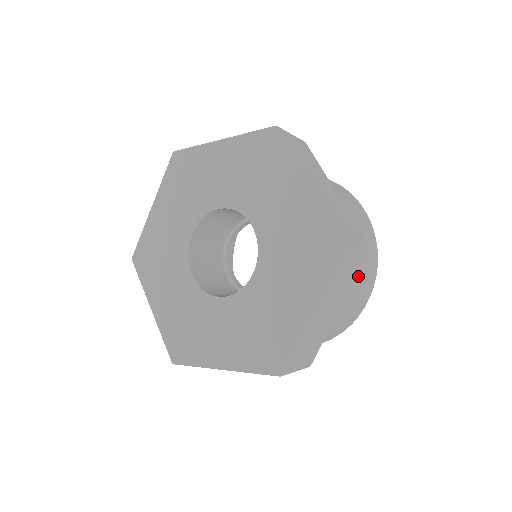
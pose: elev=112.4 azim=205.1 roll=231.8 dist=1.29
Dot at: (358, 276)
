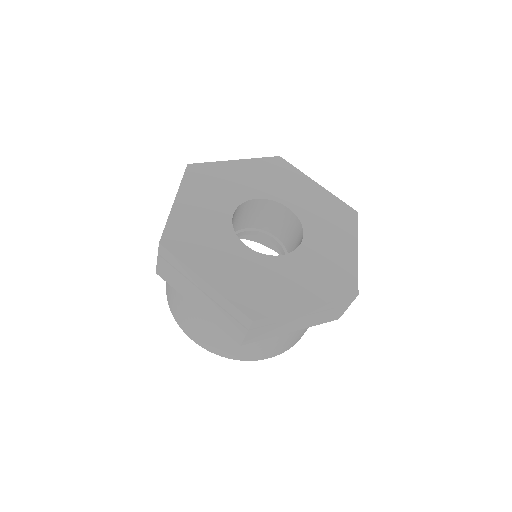
Dot at: occluded
